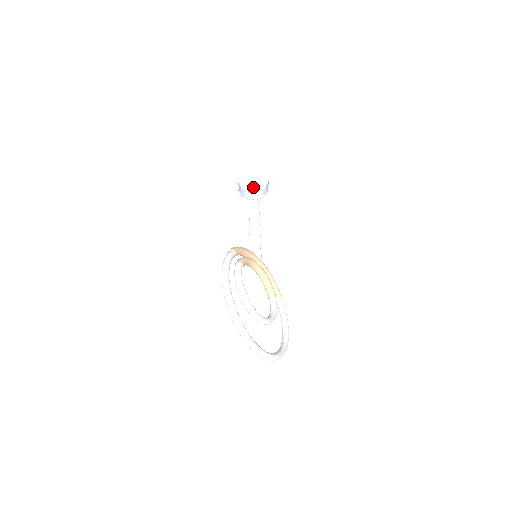
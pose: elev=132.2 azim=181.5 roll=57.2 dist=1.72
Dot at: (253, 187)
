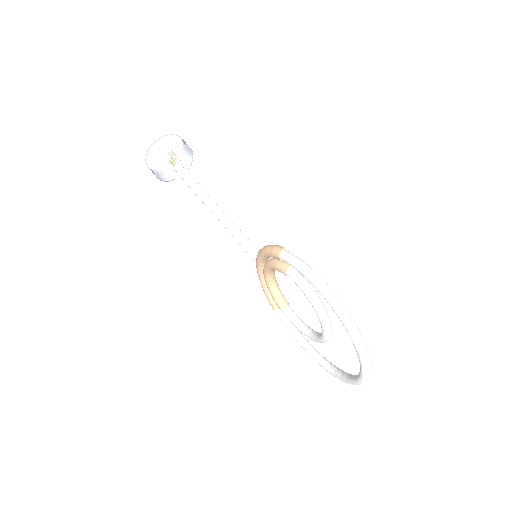
Dot at: (171, 162)
